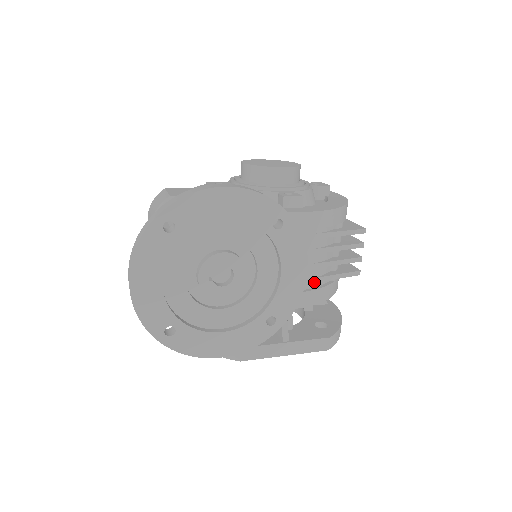
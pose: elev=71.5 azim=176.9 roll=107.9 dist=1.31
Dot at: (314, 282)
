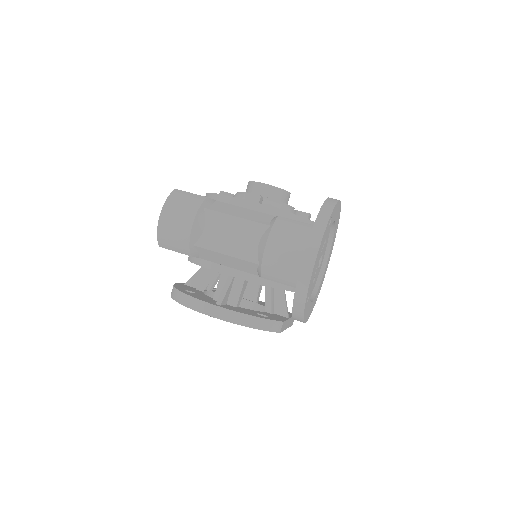
Dot at: occluded
